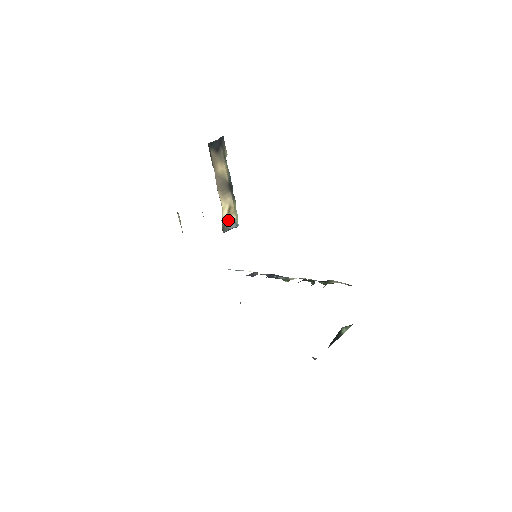
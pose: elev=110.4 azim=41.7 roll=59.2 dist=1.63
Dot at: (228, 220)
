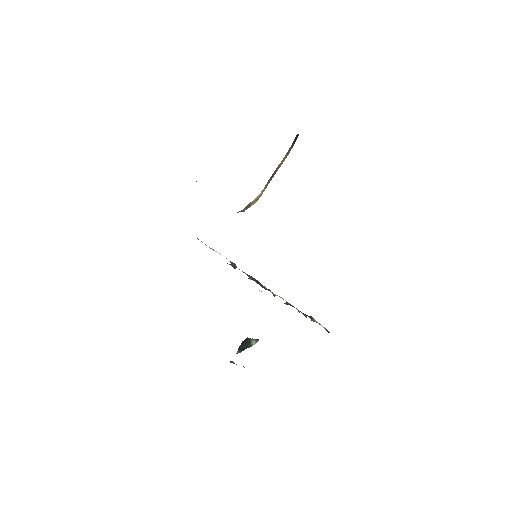
Dot at: (248, 205)
